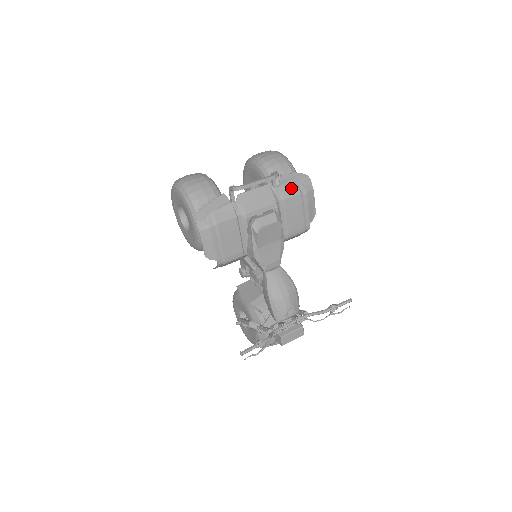
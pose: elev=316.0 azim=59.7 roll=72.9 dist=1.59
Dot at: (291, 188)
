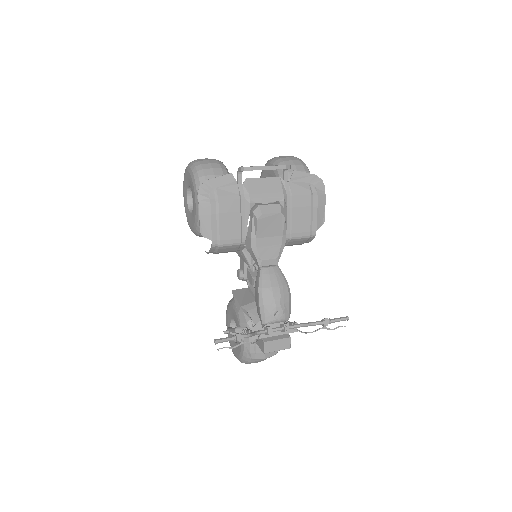
Dot at: (302, 186)
